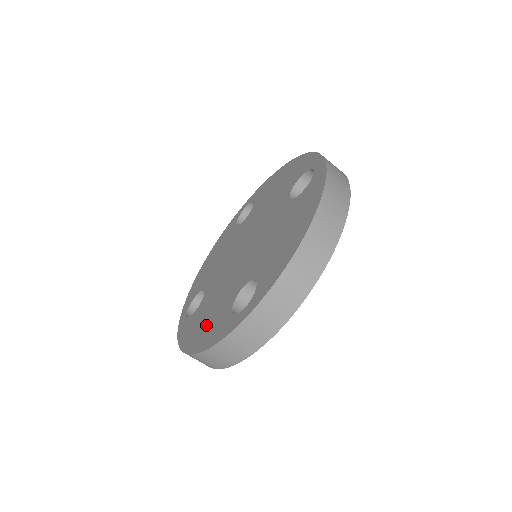
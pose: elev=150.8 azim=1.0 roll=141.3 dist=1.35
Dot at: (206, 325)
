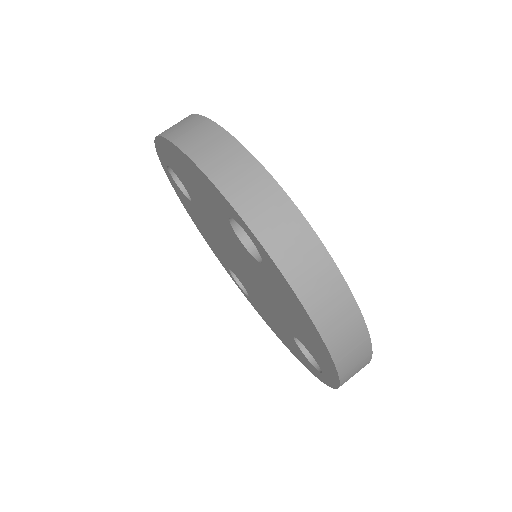
Dot at: (284, 338)
